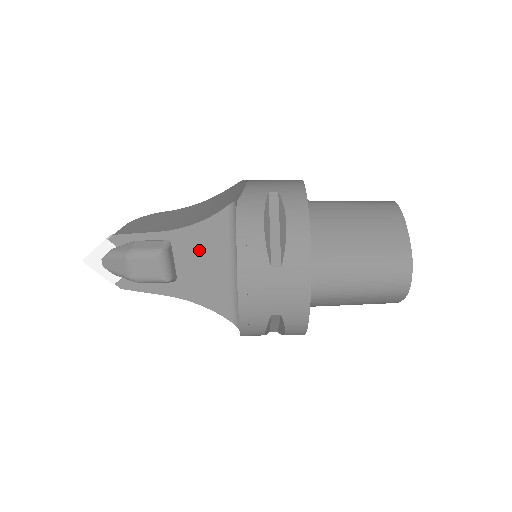
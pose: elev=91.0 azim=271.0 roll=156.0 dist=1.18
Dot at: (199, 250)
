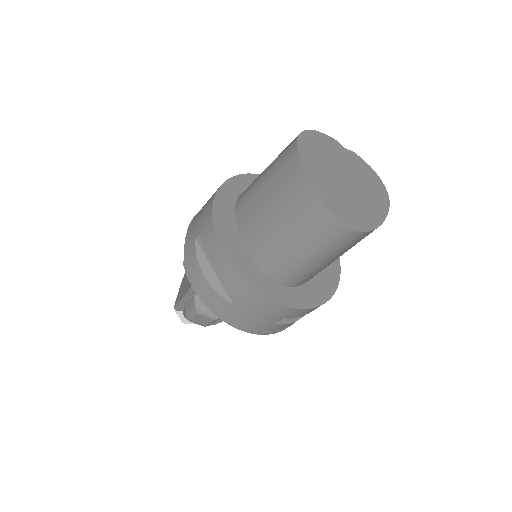
Dot at: occluded
